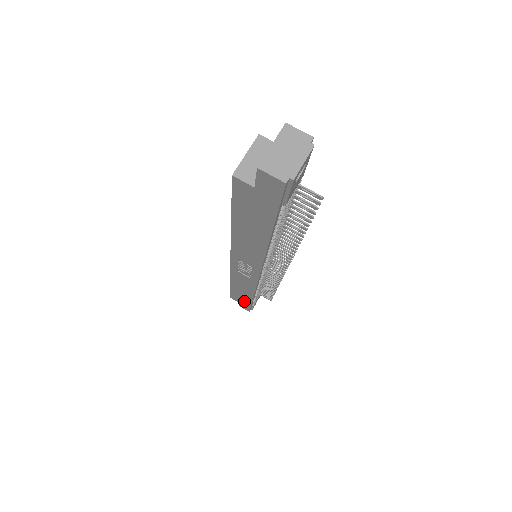
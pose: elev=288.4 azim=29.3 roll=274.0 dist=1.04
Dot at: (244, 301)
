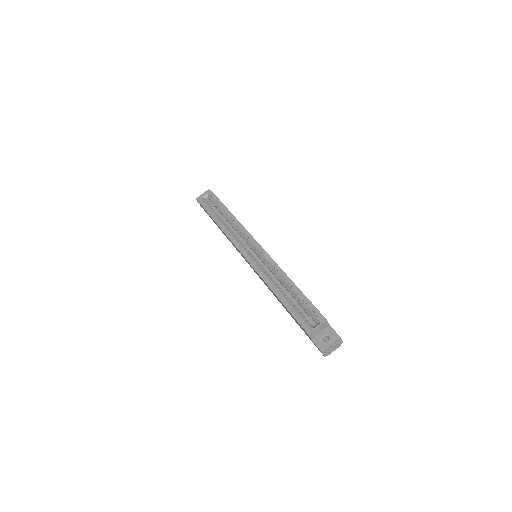
Dot at: occluded
